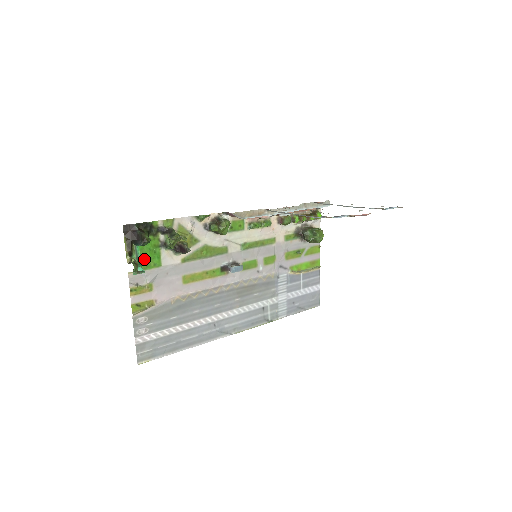
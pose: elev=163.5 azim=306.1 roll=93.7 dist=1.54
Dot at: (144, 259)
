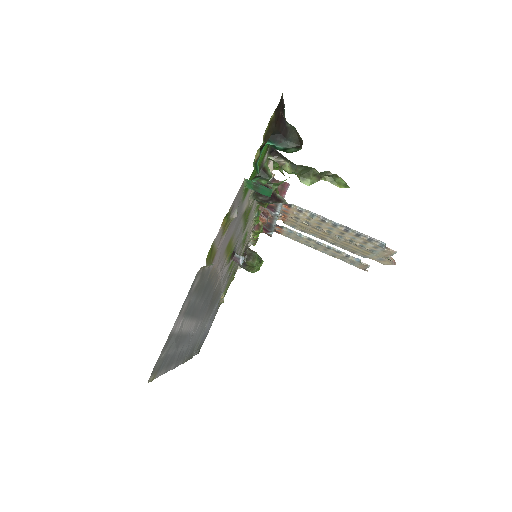
Dot at: (252, 172)
